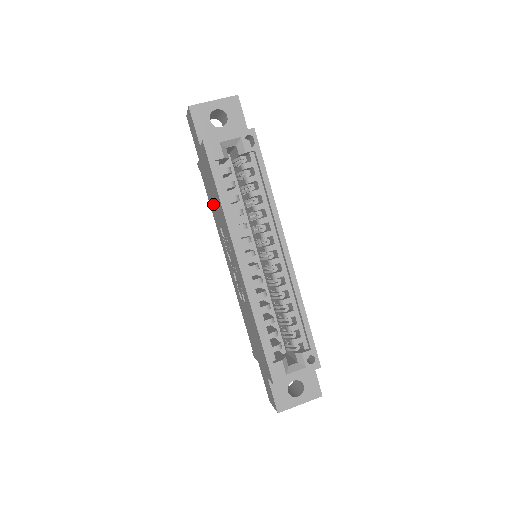
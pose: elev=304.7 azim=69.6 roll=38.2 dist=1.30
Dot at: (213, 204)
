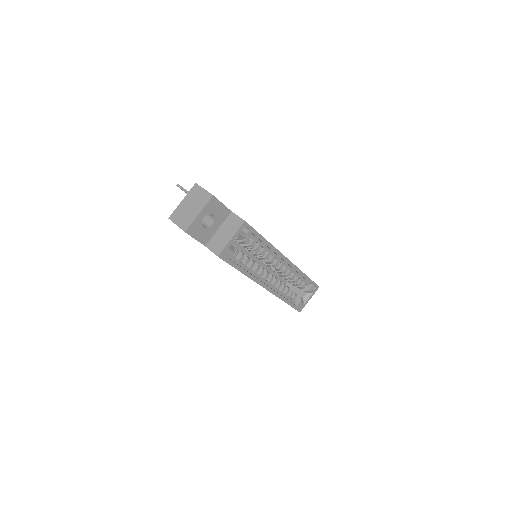
Dot at: occluded
